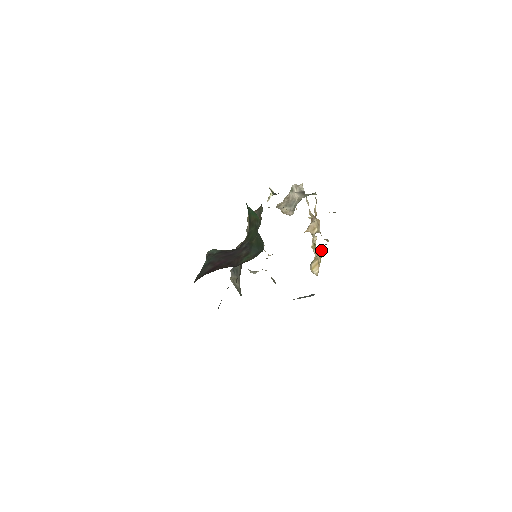
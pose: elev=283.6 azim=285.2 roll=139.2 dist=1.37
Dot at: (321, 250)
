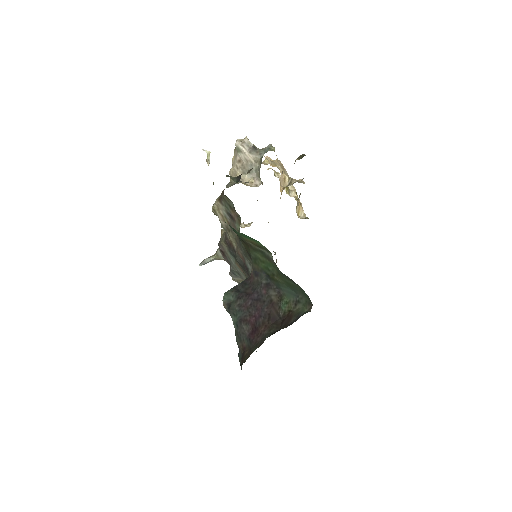
Dot at: (292, 185)
